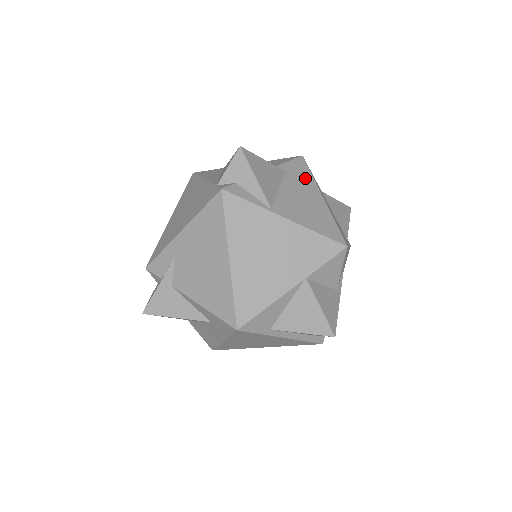
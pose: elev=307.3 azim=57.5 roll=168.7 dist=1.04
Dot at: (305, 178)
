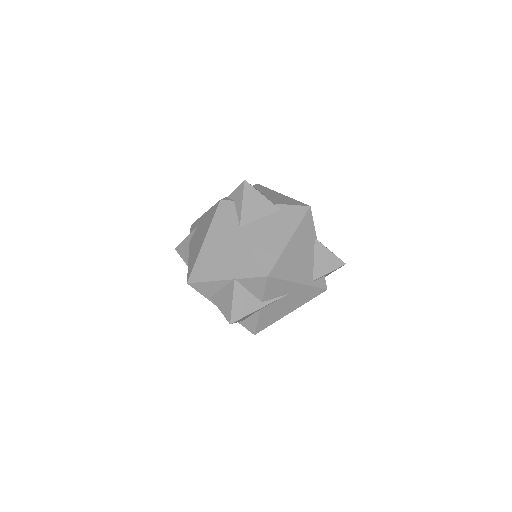
Dot at: (292, 221)
